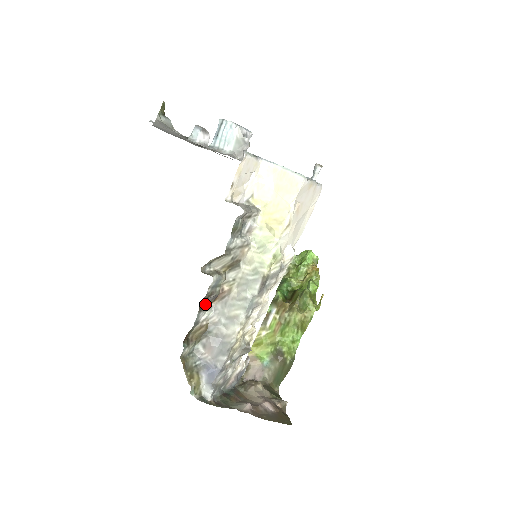
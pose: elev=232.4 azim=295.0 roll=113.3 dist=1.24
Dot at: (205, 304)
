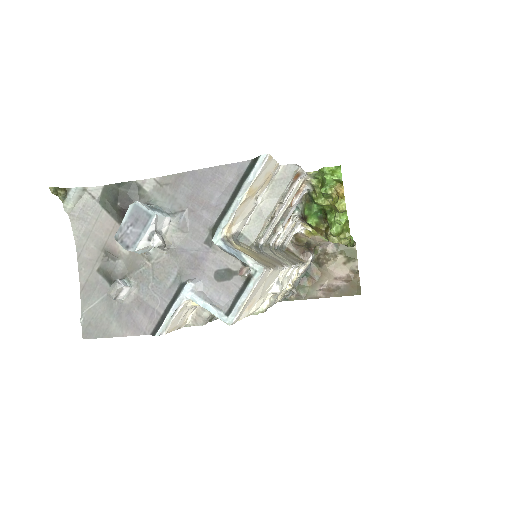
Dot at: occluded
